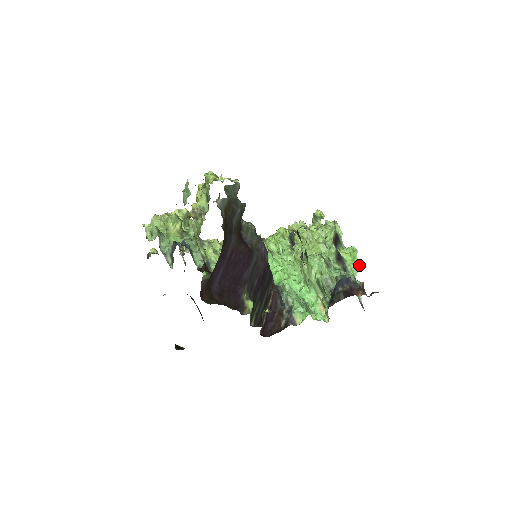
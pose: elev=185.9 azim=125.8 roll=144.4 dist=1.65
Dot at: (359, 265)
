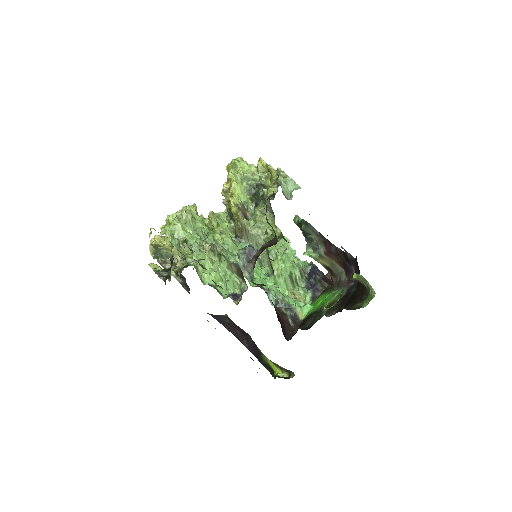
Dot at: (295, 254)
